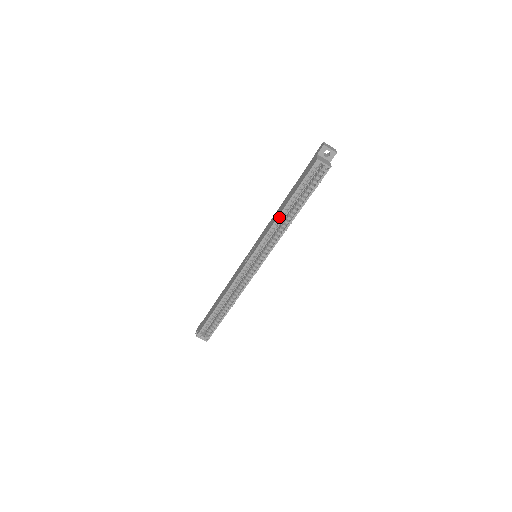
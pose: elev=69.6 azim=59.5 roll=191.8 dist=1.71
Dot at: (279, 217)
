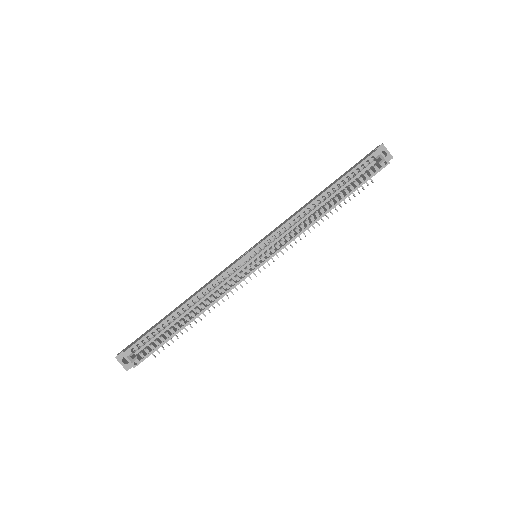
Dot at: occluded
